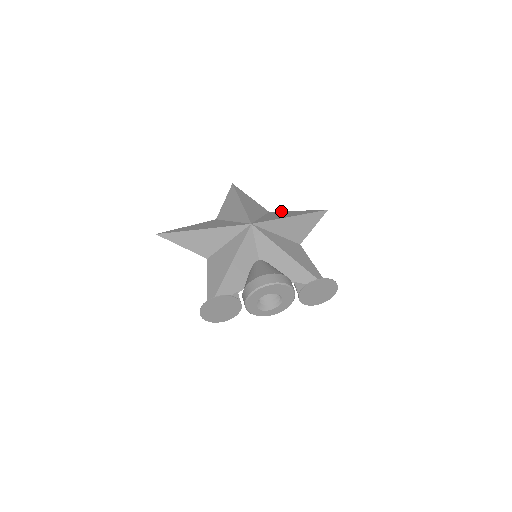
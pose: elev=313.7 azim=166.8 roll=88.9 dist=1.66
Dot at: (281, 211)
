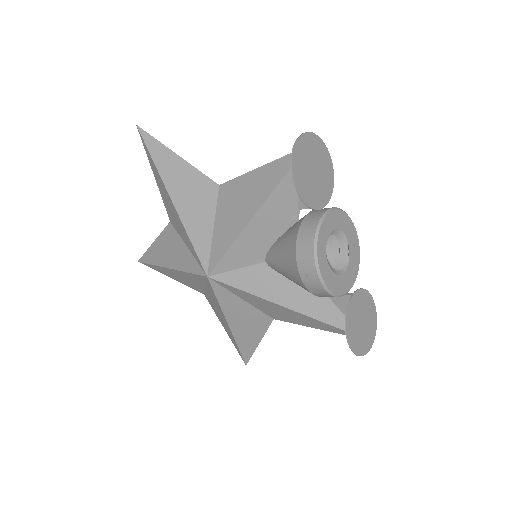
Dot at: (213, 309)
